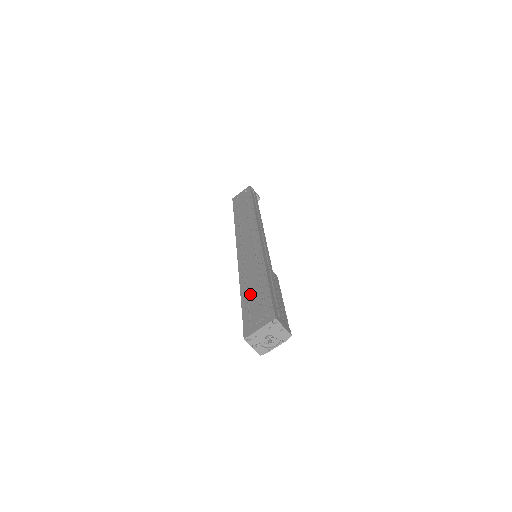
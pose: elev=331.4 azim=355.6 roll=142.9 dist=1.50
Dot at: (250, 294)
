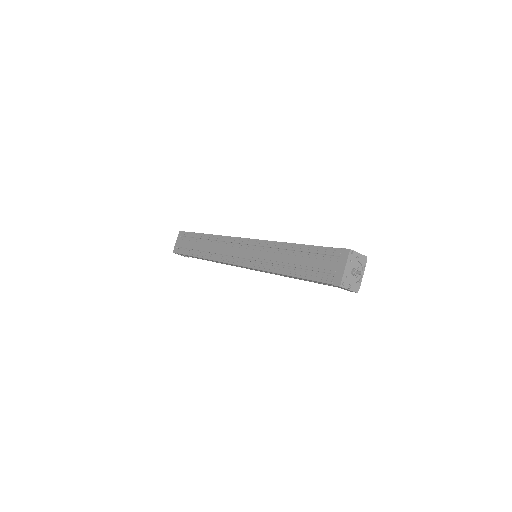
Dot at: (299, 265)
